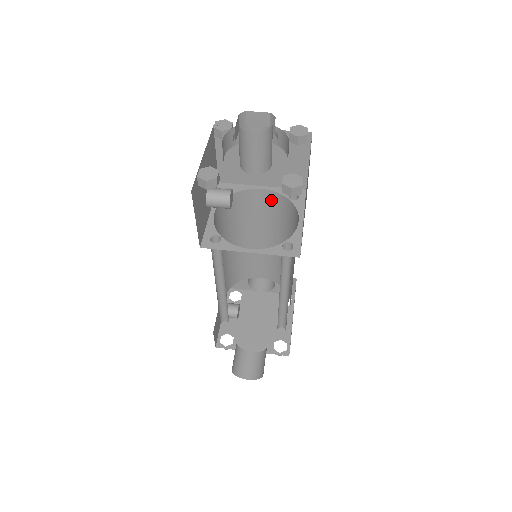
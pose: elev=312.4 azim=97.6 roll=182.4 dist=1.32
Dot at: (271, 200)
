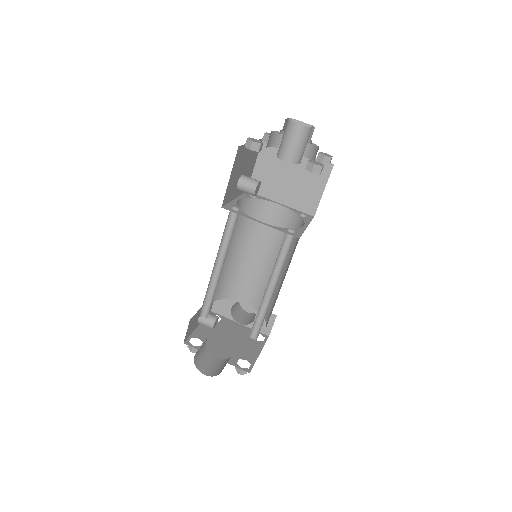
Dot at: (283, 217)
